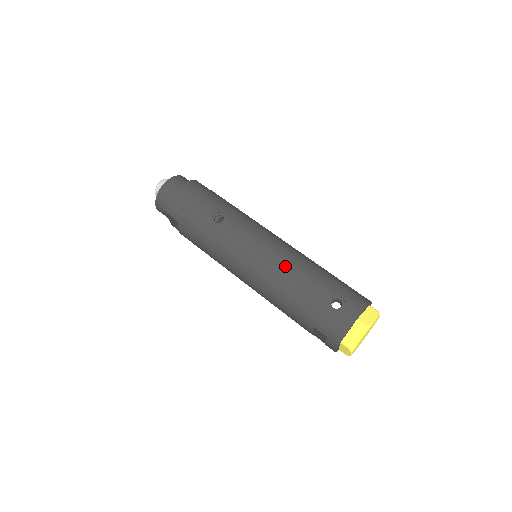
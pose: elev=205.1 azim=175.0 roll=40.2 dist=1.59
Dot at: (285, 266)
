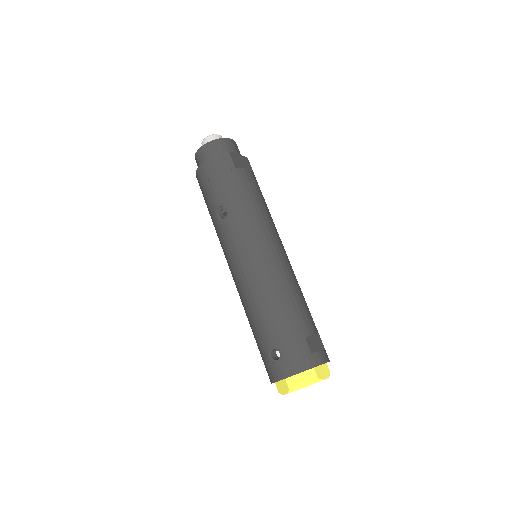
Dot at: (252, 294)
